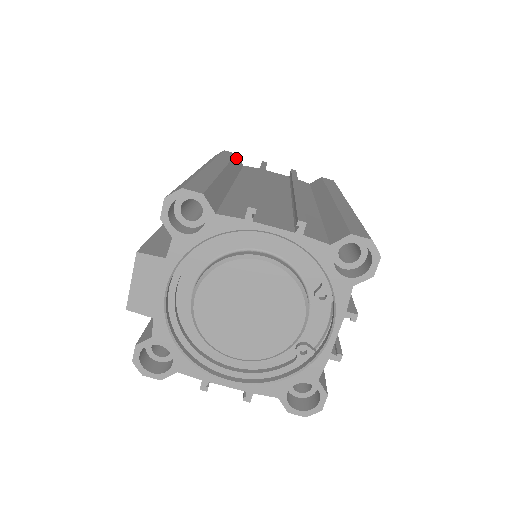
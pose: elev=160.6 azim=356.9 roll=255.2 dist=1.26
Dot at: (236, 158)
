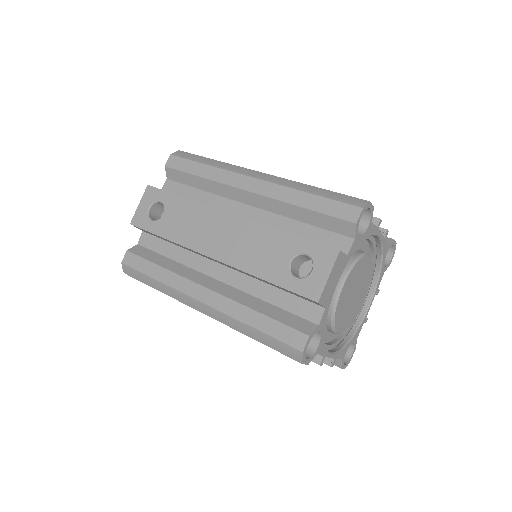
Dot at: occluded
